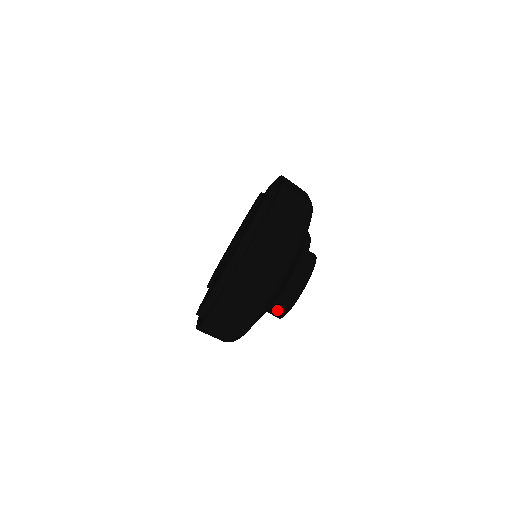
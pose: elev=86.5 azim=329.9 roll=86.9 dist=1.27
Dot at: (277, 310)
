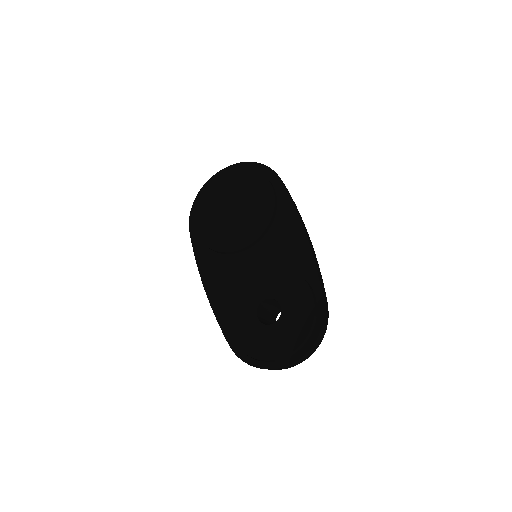
Dot at: occluded
